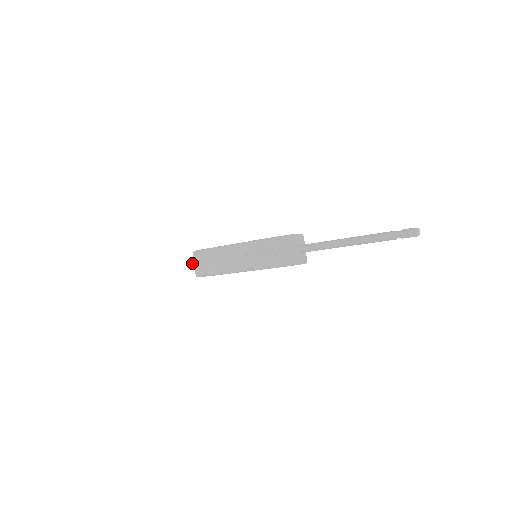
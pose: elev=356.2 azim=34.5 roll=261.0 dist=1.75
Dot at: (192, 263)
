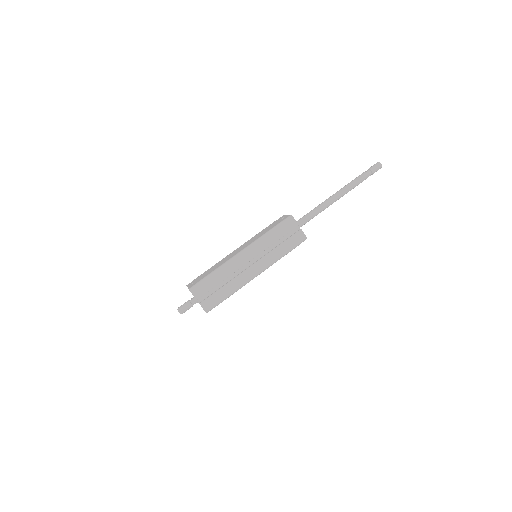
Dot at: (184, 306)
